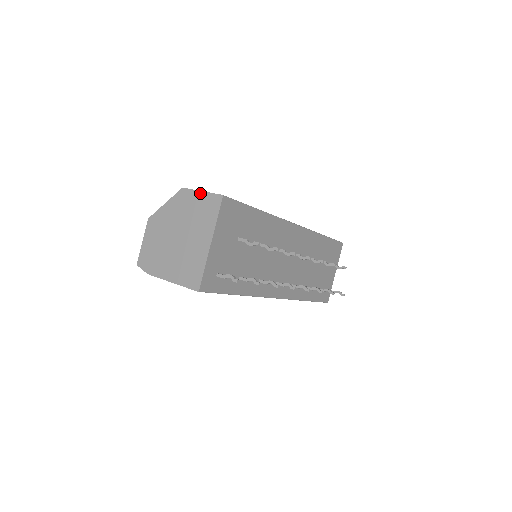
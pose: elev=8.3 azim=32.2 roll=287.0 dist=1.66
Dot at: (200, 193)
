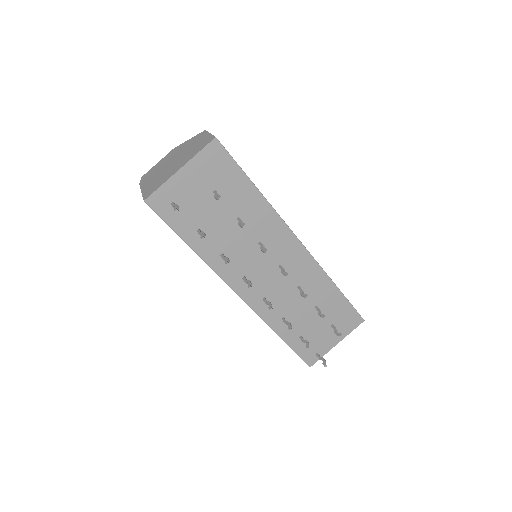
Dot at: (208, 134)
